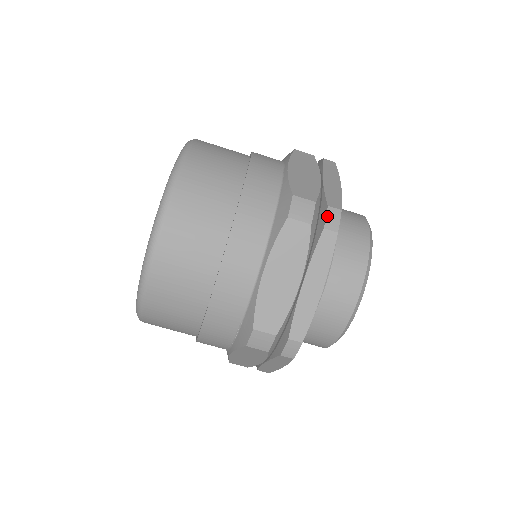
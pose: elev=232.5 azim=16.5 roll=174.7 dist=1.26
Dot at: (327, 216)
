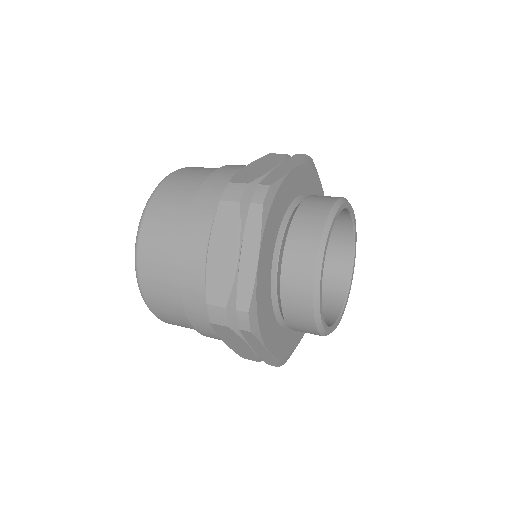
Dot at: (255, 192)
